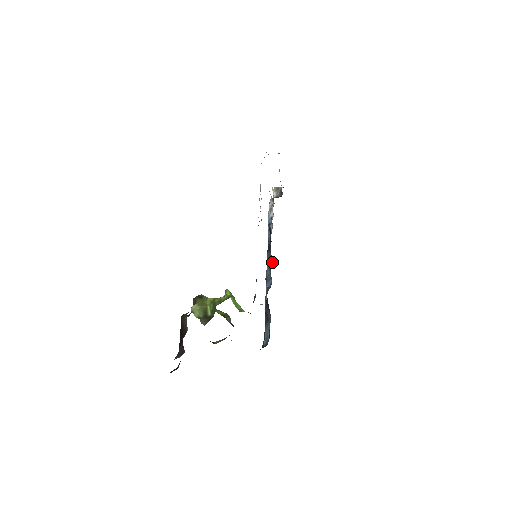
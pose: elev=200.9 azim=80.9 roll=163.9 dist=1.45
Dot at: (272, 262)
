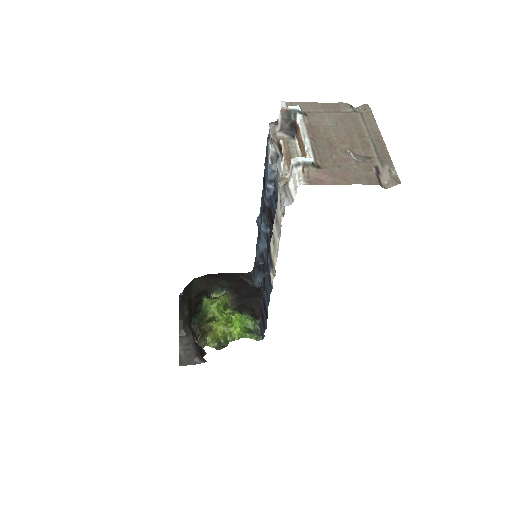
Dot at: (269, 229)
